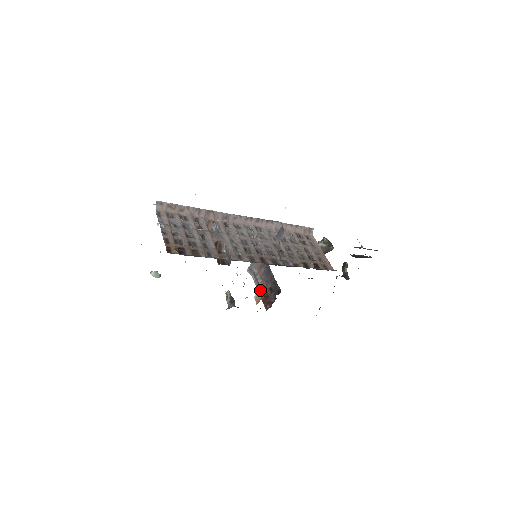
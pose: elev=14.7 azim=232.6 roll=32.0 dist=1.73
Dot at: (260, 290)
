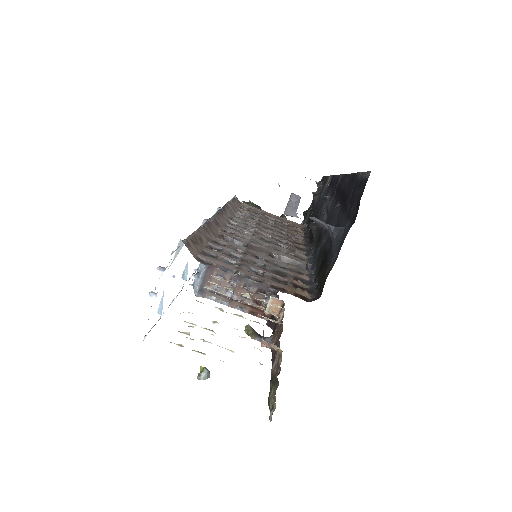
Dot at: (238, 304)
